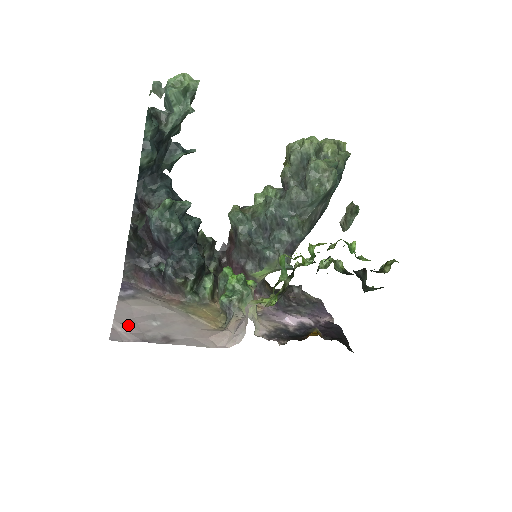
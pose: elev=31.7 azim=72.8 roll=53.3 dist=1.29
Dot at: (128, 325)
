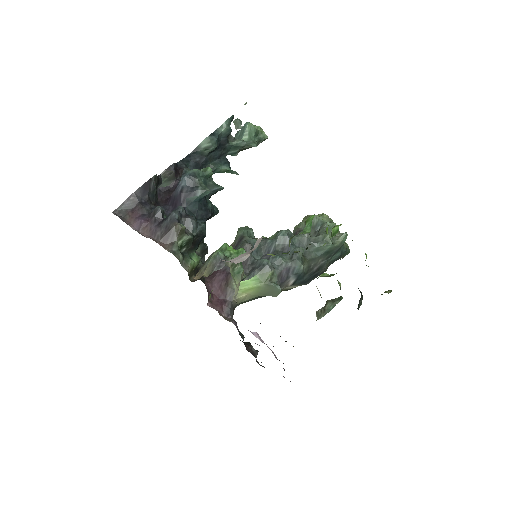
Dot at: occluded
